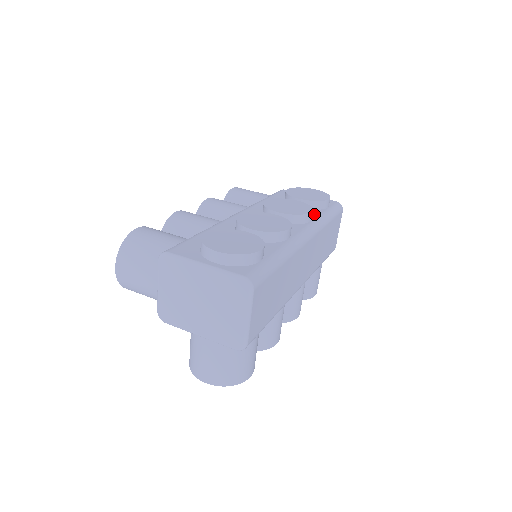
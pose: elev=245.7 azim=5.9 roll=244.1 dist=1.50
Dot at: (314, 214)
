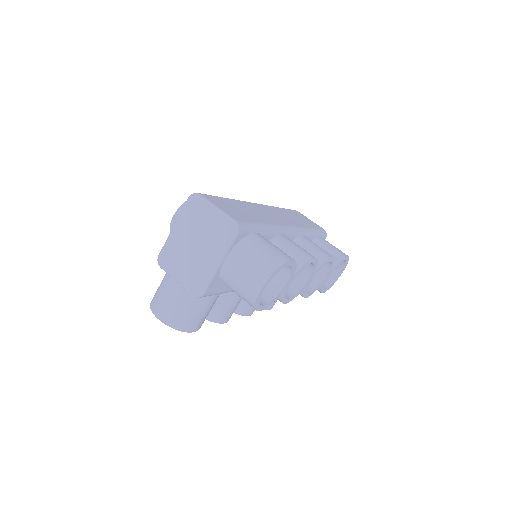
Dot at: occluded
